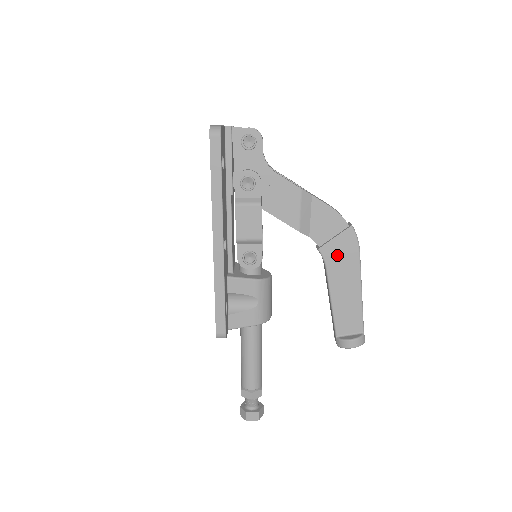
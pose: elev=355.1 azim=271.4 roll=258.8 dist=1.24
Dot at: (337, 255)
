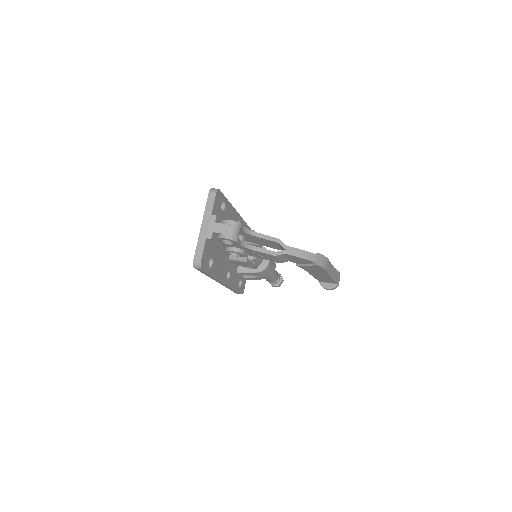
Dot at: (311, 269)
